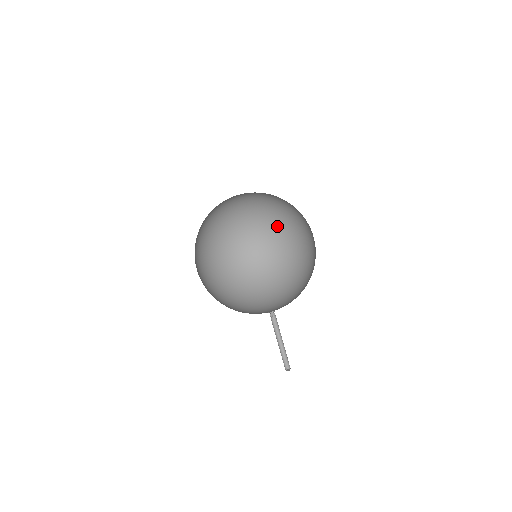
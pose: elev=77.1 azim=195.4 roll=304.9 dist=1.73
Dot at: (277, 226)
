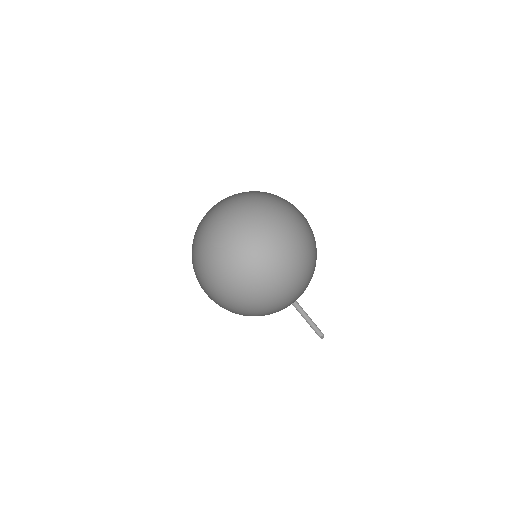
Dot at: (268, 206)
